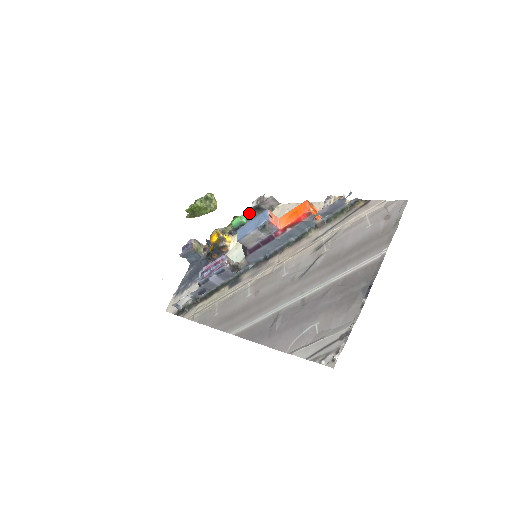
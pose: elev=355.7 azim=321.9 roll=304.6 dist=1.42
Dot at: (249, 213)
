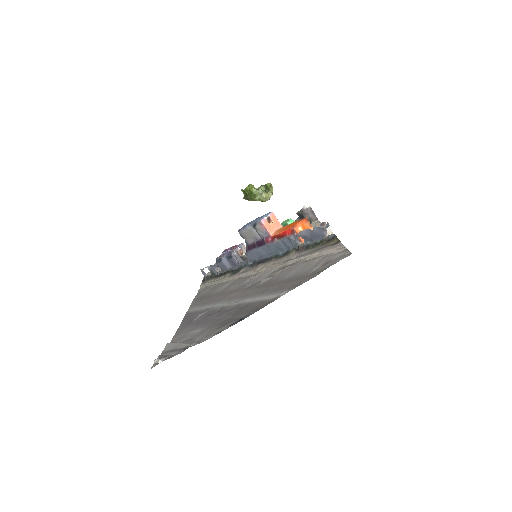
Dot at: occluded
